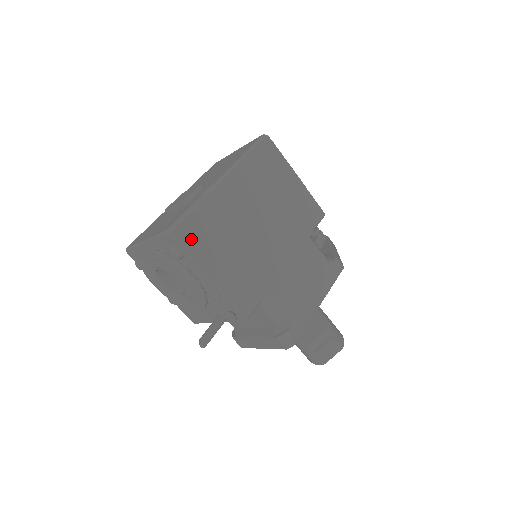
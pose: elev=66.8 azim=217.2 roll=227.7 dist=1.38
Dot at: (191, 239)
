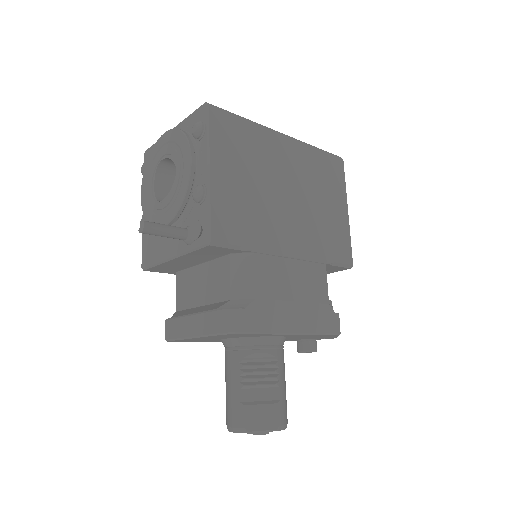
Dot at: (221, 128)
